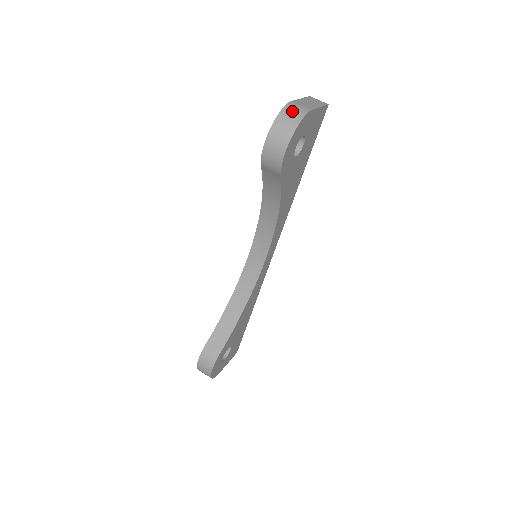
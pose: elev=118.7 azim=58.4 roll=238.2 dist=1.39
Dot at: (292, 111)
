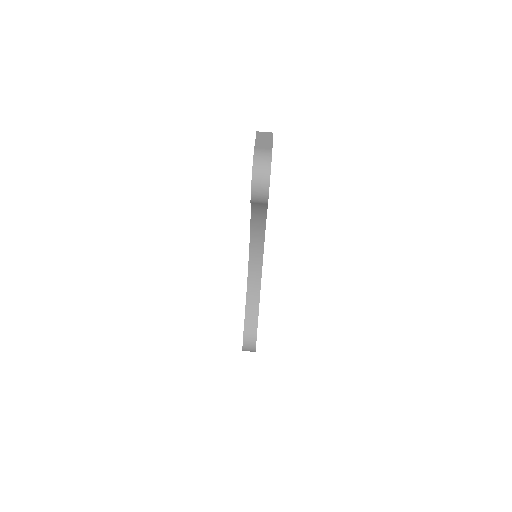
Dot at: (261, 158)
